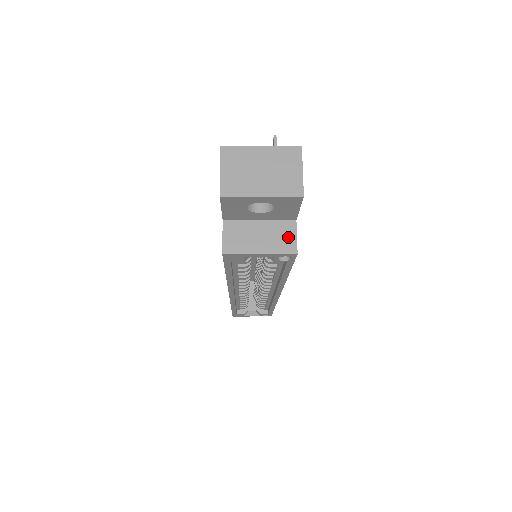
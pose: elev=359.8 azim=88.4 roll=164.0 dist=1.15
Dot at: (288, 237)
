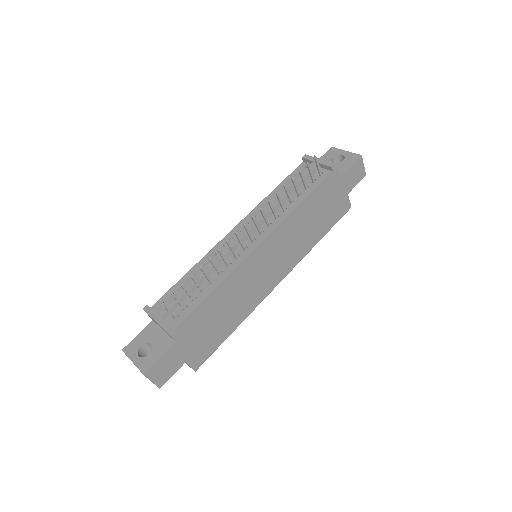
Dot at: occluded
